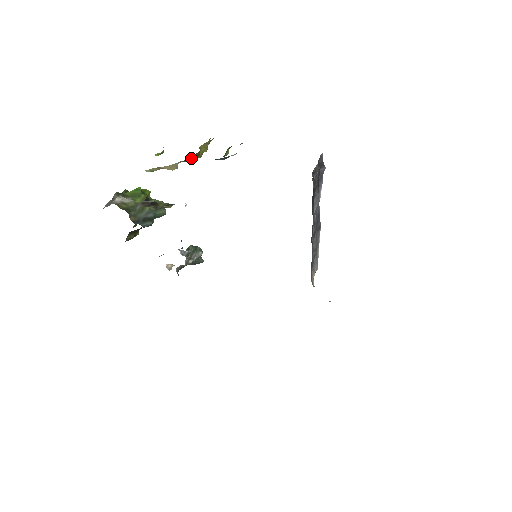
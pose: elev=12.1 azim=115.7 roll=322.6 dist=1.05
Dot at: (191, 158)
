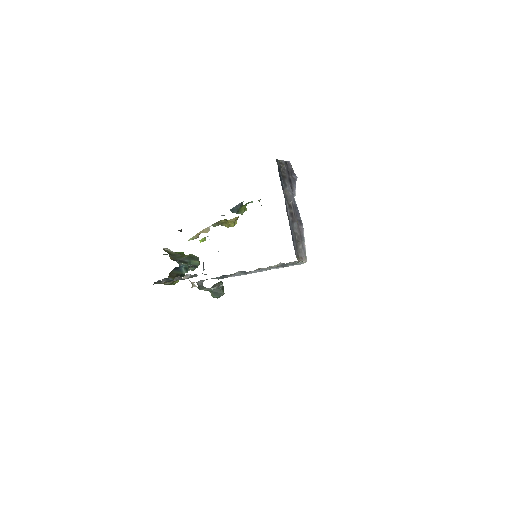
Dot at: (219, 222)
